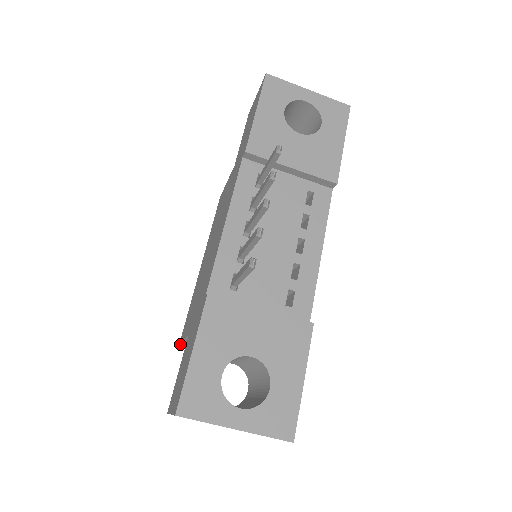
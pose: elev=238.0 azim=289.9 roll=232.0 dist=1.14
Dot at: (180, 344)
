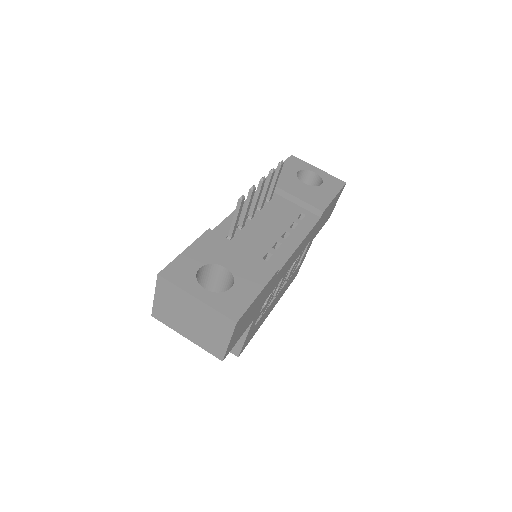
Dot at: occluded
